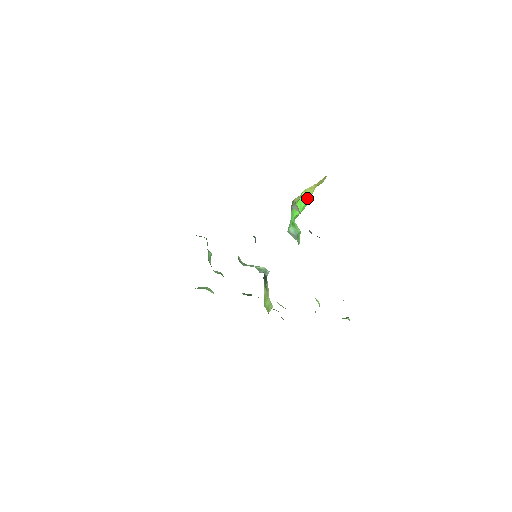
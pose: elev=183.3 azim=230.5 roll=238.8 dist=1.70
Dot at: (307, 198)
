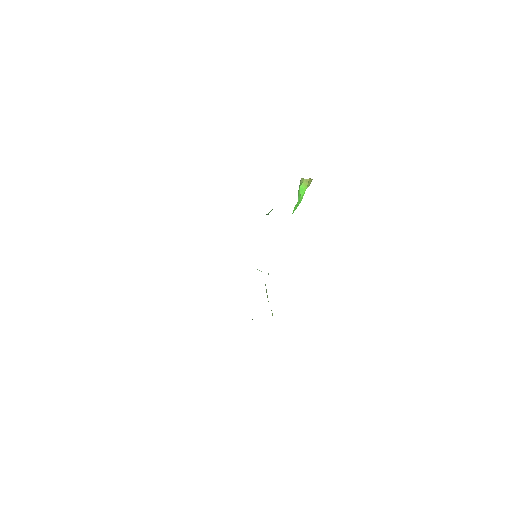
Dot at: (304, 190)
